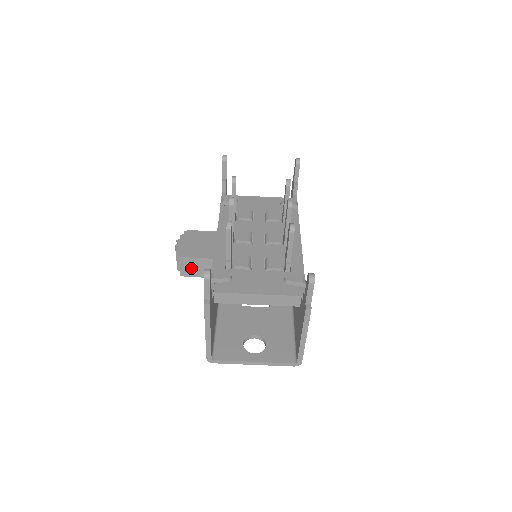
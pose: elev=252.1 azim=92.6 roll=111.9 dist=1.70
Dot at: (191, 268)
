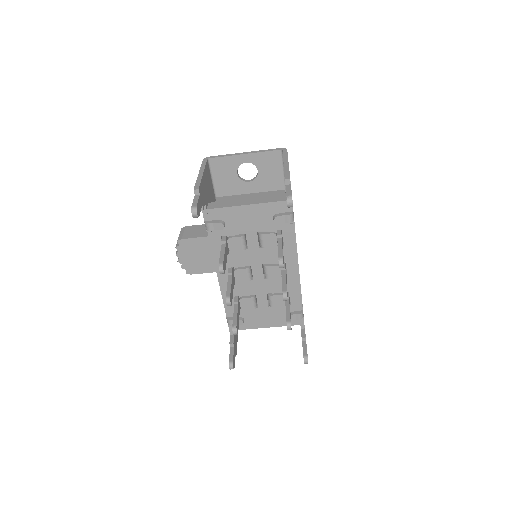
Dot at: occluded
